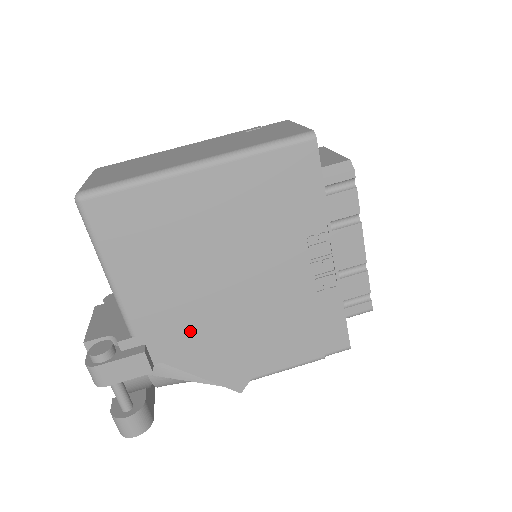
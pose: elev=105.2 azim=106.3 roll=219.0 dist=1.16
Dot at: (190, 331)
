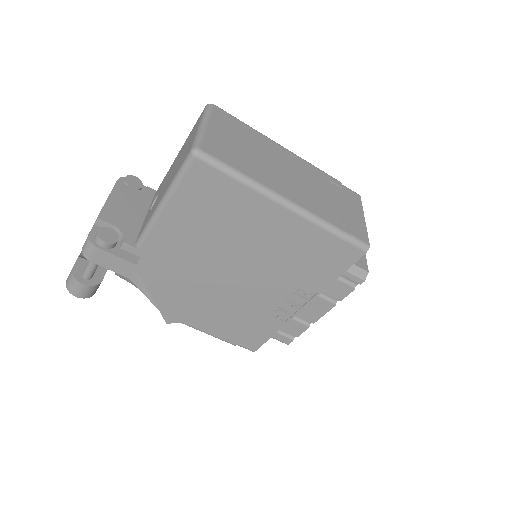
Dot at: (176, 274)
